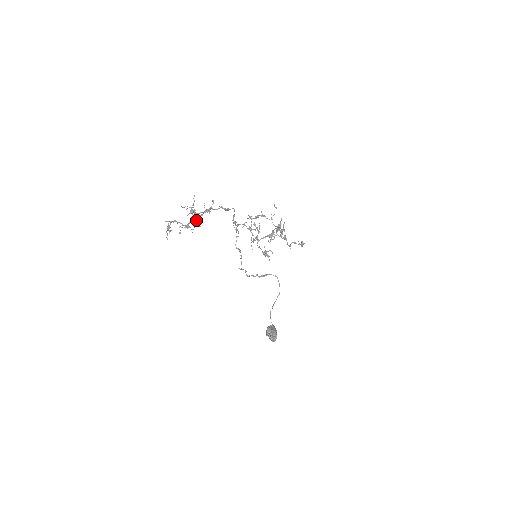
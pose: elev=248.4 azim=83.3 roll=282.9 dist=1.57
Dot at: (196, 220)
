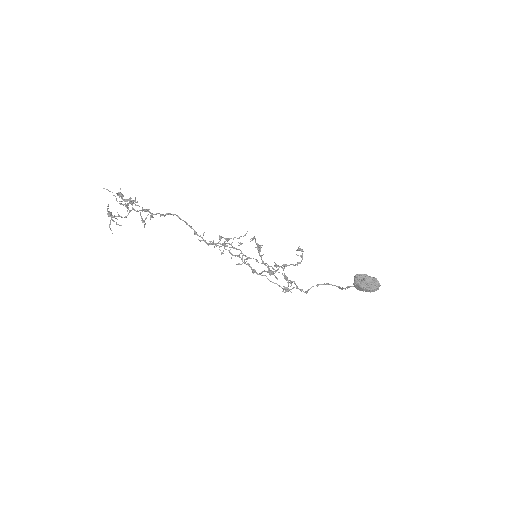
Dot at: (142, 221)
